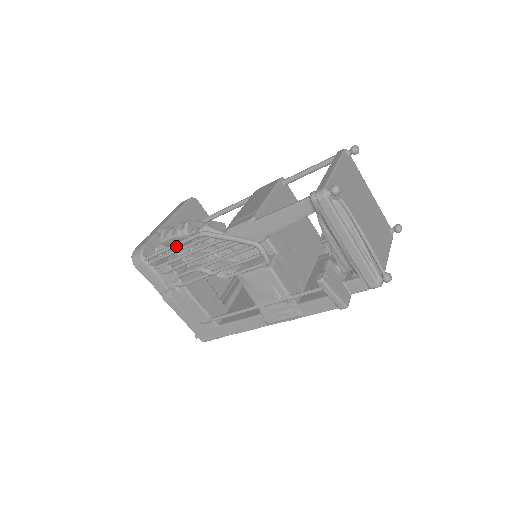
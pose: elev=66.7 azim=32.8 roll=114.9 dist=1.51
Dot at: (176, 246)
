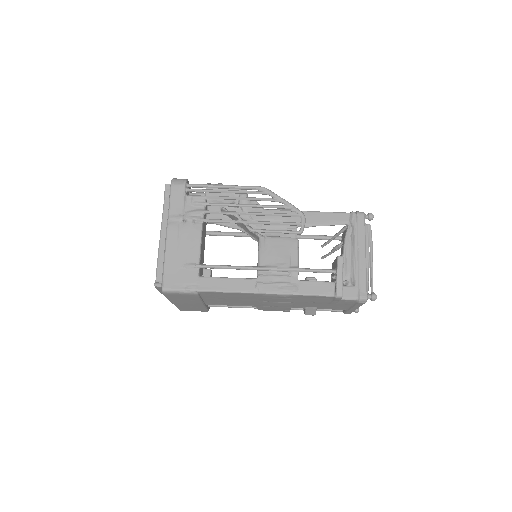
Dot at: (231, 187)
